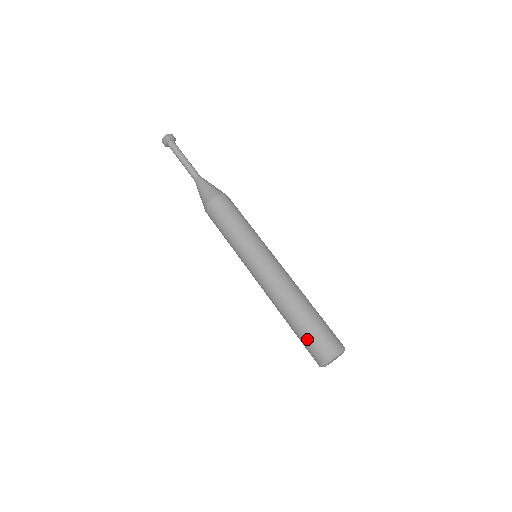
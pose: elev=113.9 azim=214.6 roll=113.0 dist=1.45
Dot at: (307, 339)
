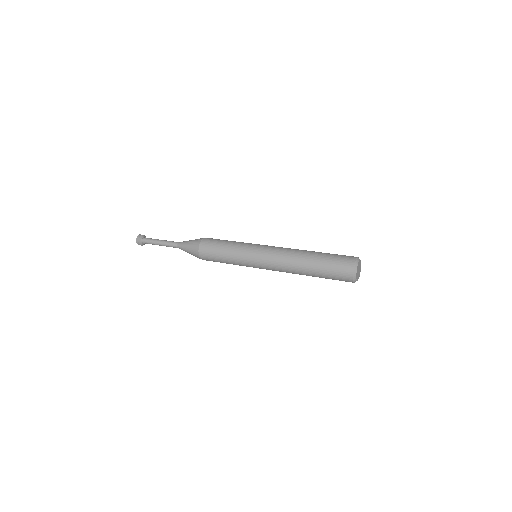
Dot at: (330, 274)
